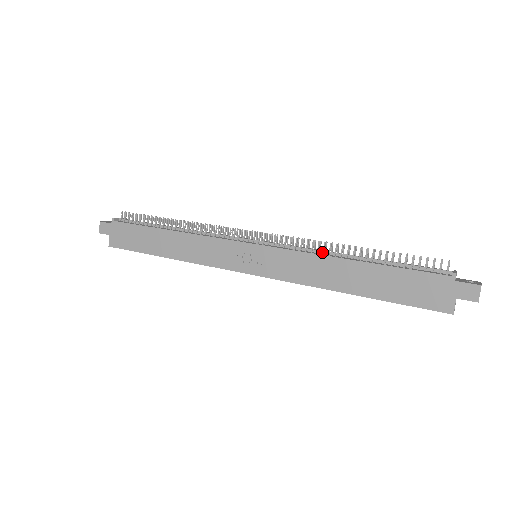
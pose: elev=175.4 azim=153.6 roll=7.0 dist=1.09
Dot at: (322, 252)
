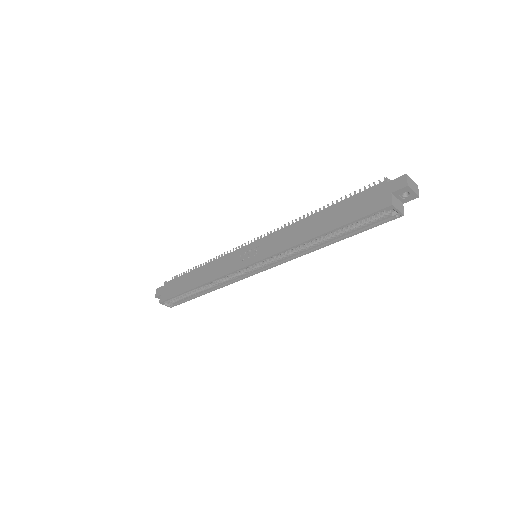
Dot at: occluded
